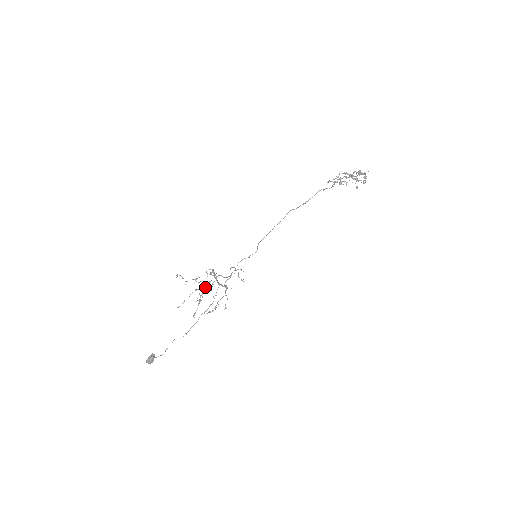
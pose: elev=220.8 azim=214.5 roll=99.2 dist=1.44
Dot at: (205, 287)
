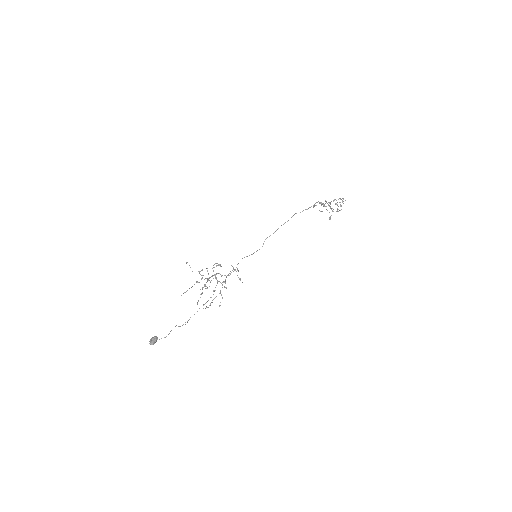
Dot at: (207, 280)
